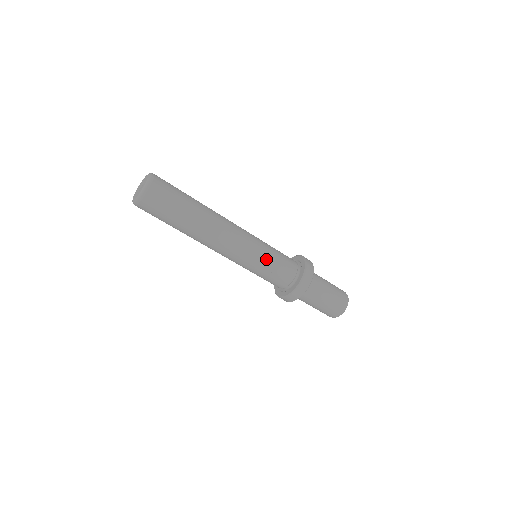
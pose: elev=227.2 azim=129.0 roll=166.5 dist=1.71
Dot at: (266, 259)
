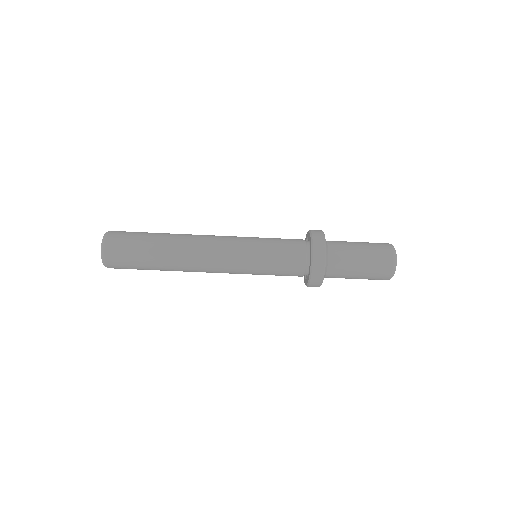
Dot at: (260, 266)
